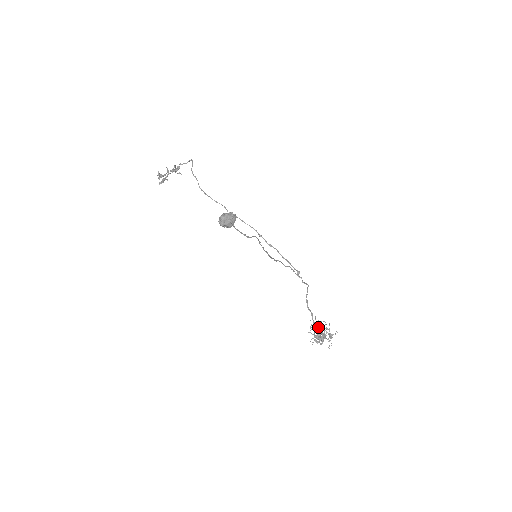
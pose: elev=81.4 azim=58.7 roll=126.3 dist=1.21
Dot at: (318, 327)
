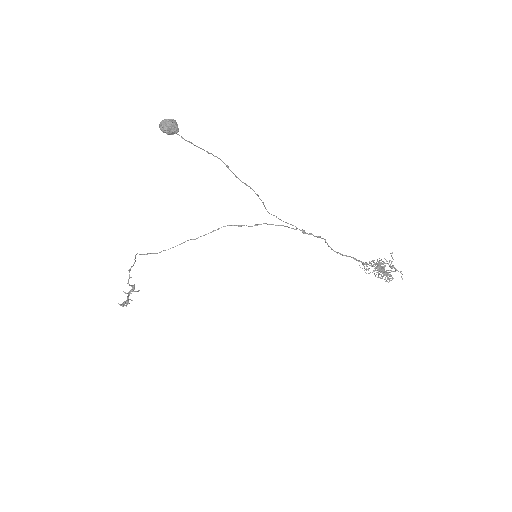
Dot at: (372, 266)
